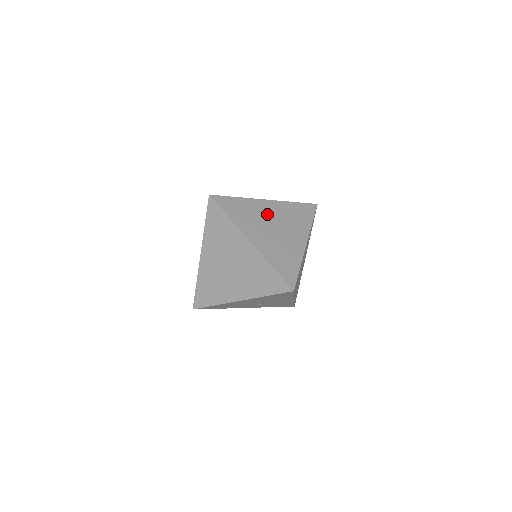
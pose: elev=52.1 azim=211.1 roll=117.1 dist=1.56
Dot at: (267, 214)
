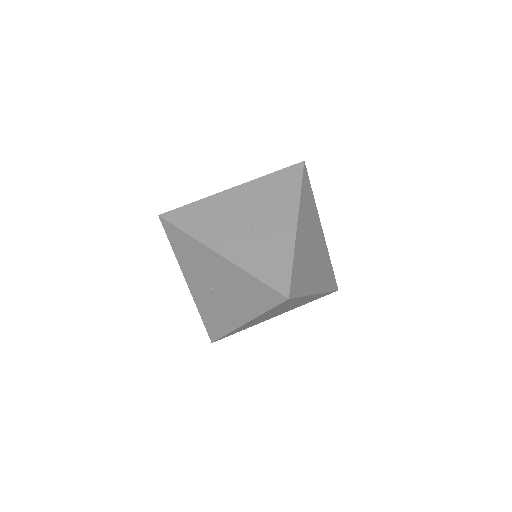
Dot at: (317, 235)
